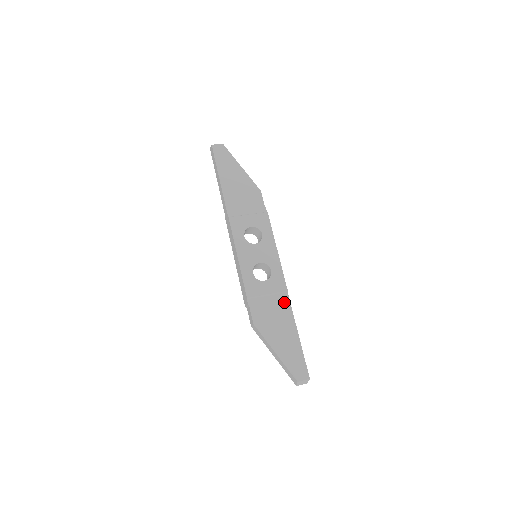
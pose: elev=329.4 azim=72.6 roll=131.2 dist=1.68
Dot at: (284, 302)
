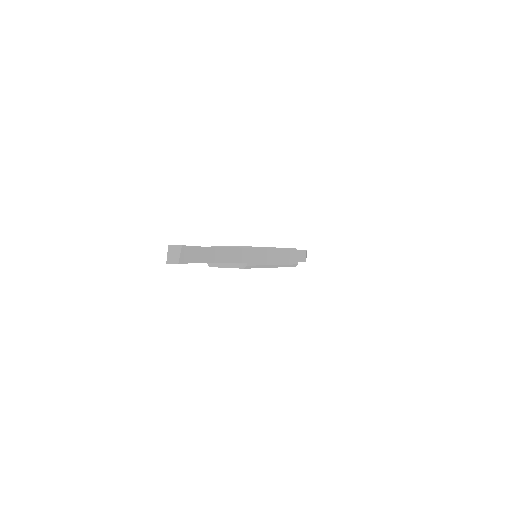
Dot at: occluded
